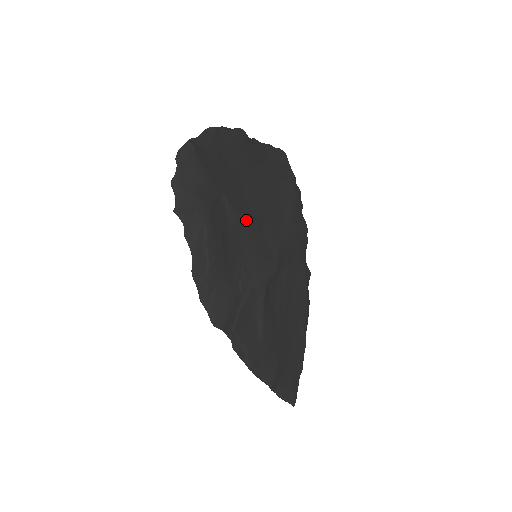
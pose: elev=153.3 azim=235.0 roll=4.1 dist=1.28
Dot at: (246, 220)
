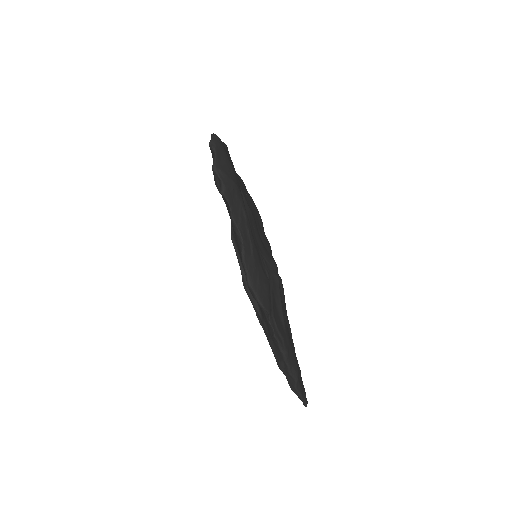
Dot at: (252, 217)
